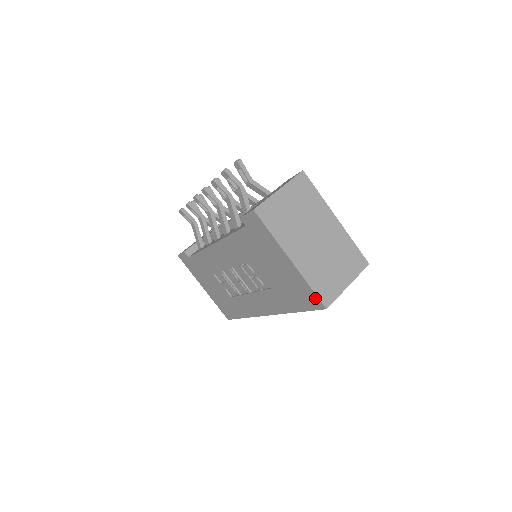
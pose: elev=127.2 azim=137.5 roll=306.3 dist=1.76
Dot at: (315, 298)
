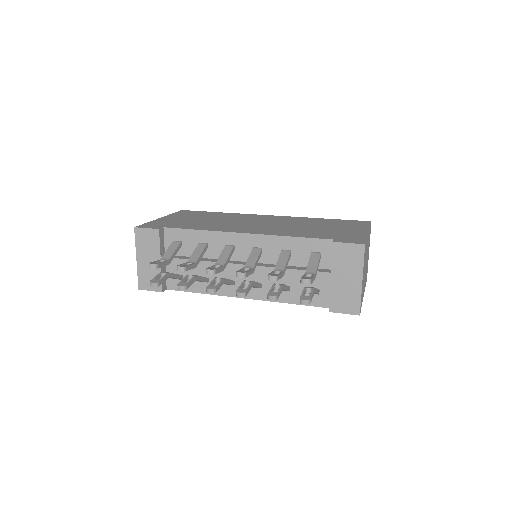
Dot at: occluded
